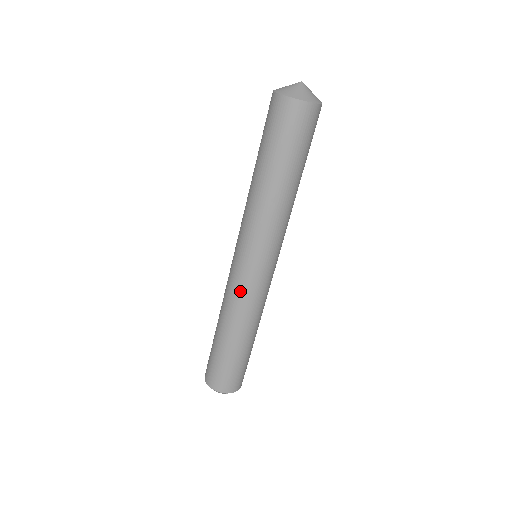
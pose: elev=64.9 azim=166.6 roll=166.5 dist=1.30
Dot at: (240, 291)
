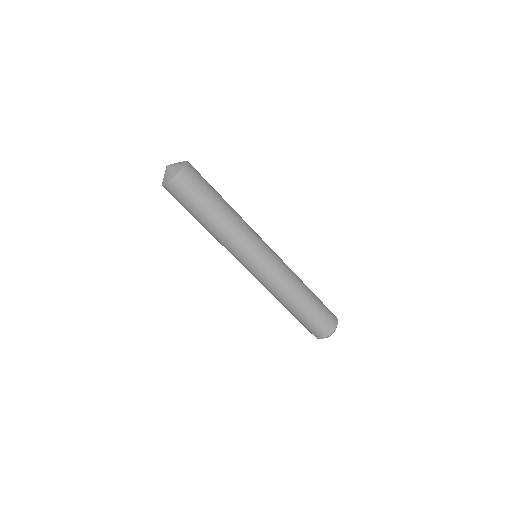
Dot at: (260, 282)
